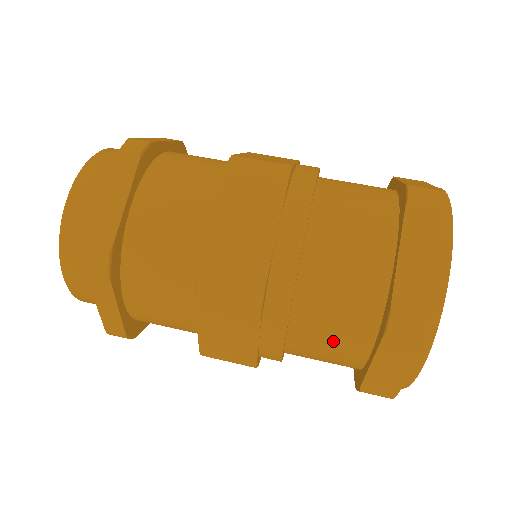
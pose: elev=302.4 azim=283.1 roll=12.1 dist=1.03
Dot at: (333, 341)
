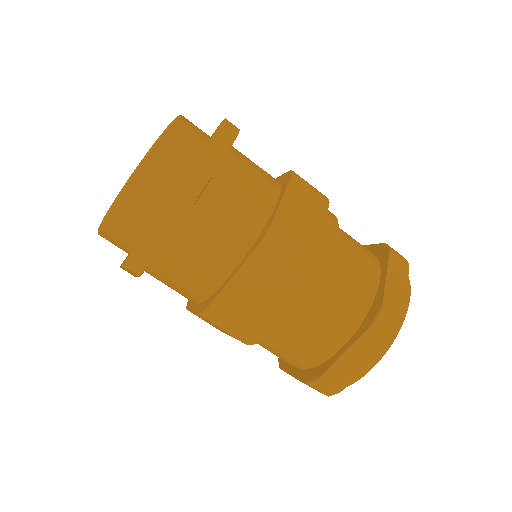
Dot at: (277, 355)
